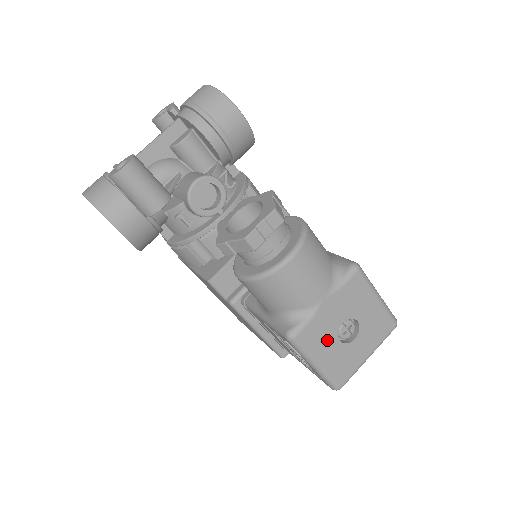
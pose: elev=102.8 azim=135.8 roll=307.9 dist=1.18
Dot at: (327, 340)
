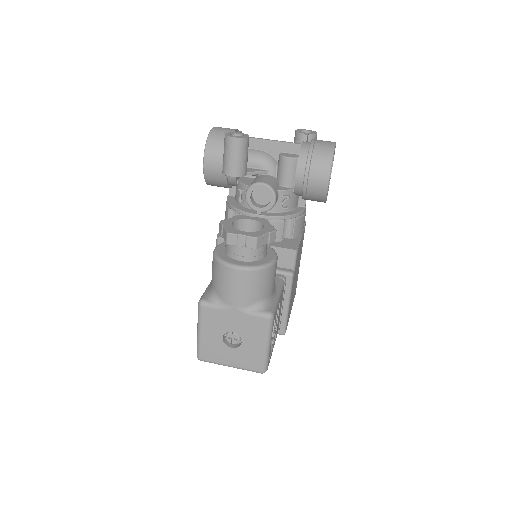
Dot at: (216, 329)
